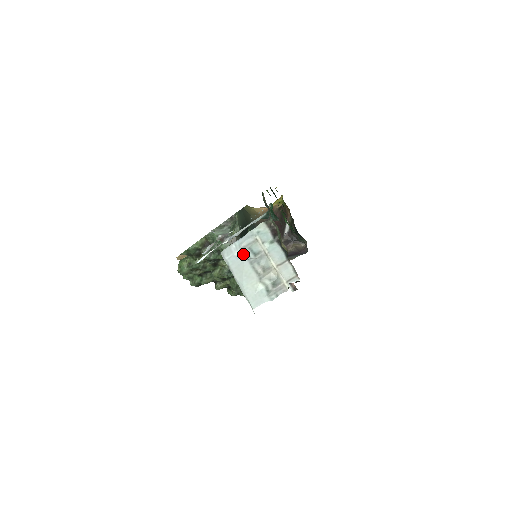
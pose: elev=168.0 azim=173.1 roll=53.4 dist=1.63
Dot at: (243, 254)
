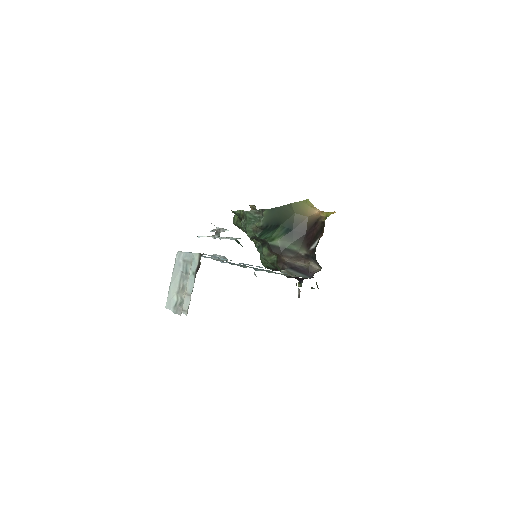
Dot at: (182, 265)
